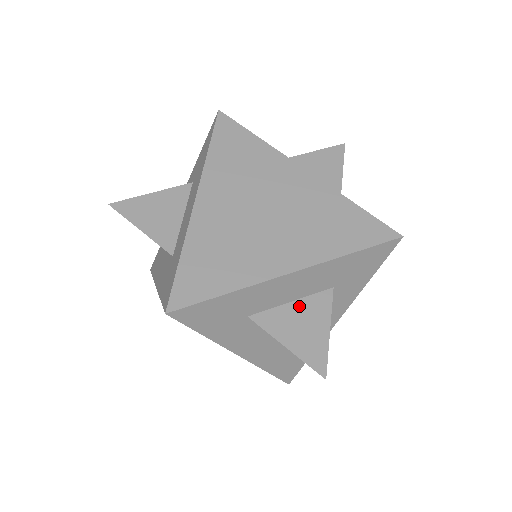
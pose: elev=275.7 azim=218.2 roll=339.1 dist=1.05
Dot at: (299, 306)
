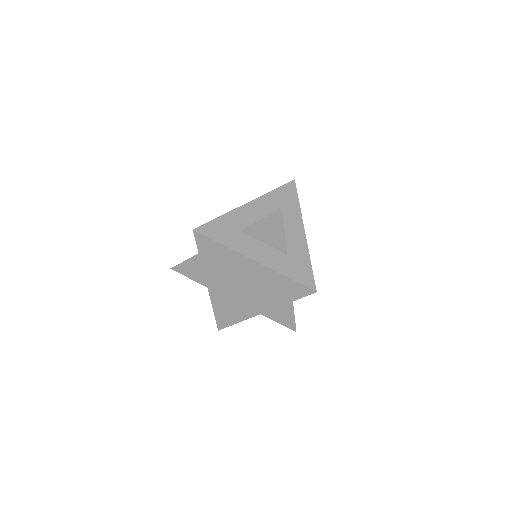
Dot at: occluded
